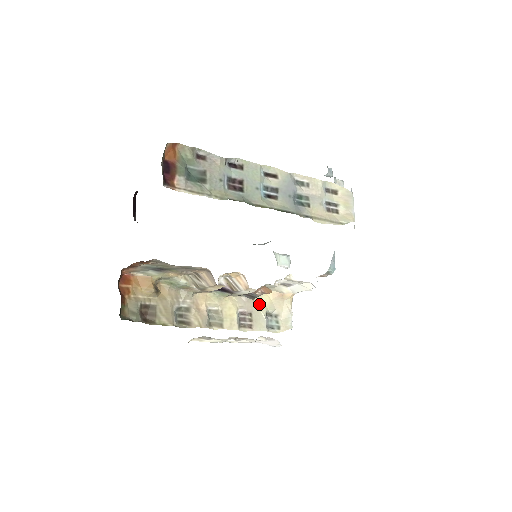
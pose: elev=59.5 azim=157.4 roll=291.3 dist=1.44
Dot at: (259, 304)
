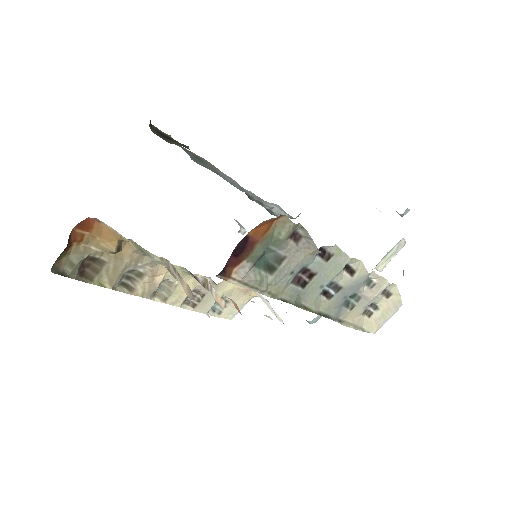
Dot at: (219, 288)
